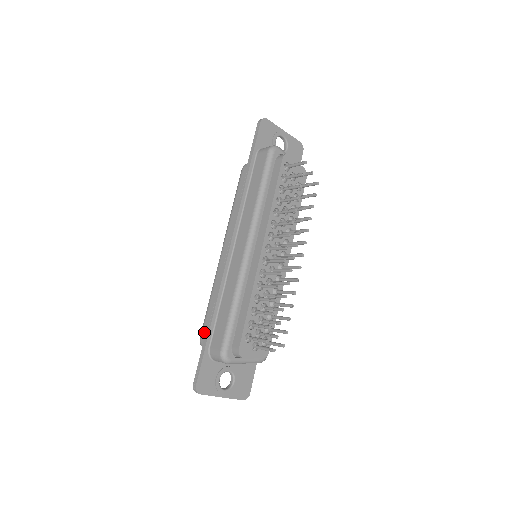
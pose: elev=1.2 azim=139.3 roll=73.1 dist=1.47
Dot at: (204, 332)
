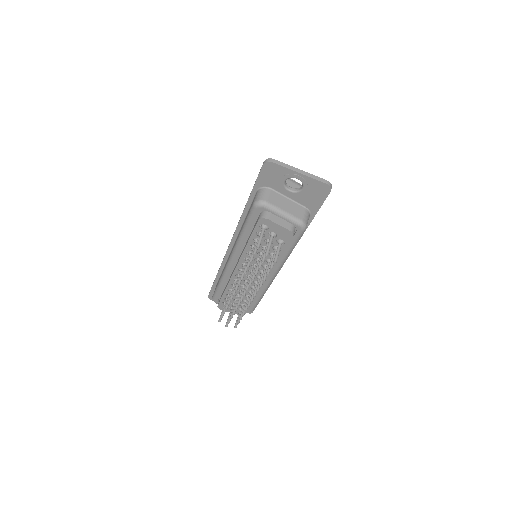
Dot at: occluded
